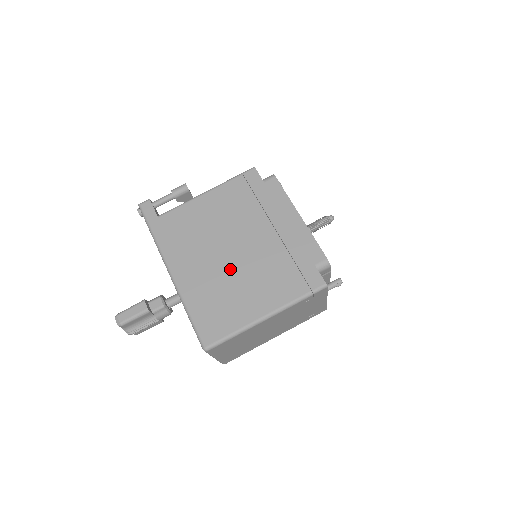
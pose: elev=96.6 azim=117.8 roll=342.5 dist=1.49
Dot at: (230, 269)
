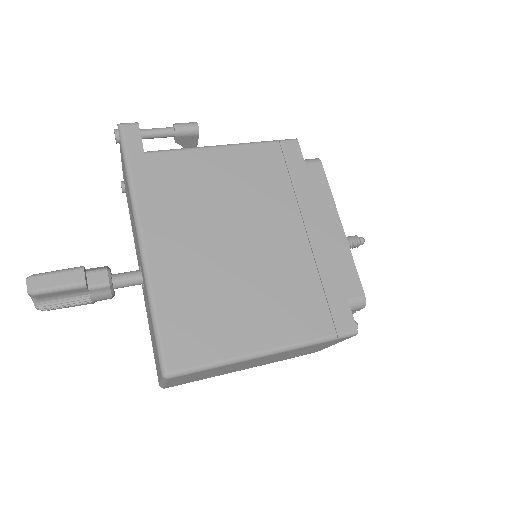
Dot at: (232, 266)
